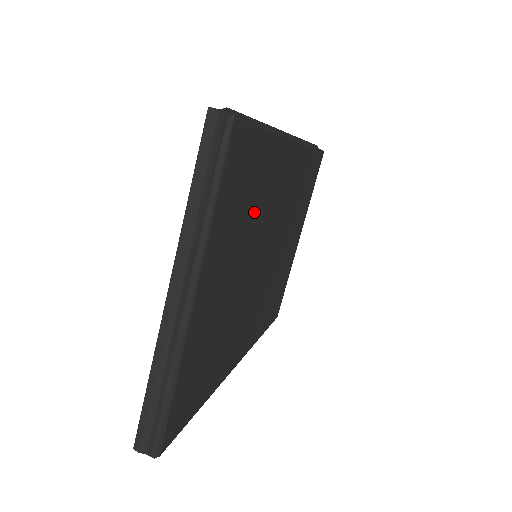
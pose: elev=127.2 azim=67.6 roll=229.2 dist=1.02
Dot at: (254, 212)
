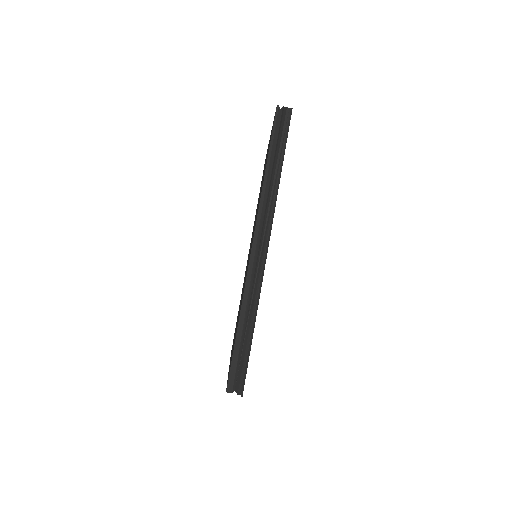
Dot at: occluded
